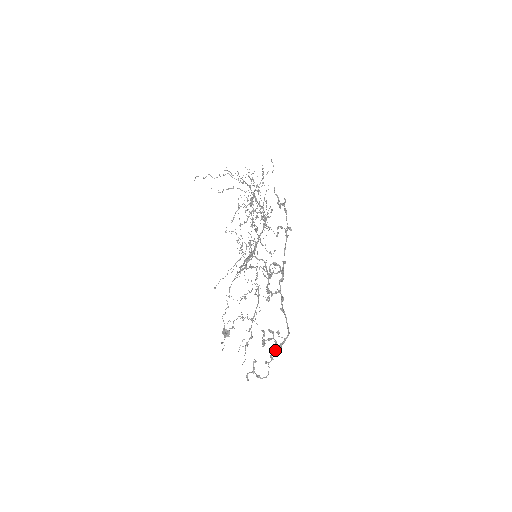
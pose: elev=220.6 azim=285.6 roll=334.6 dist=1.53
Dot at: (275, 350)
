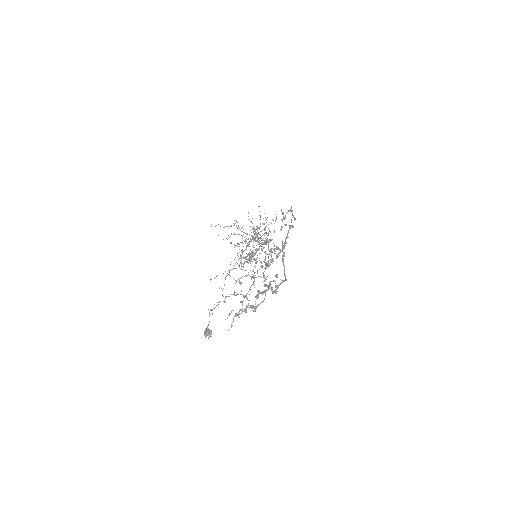
Dot at: occluded
